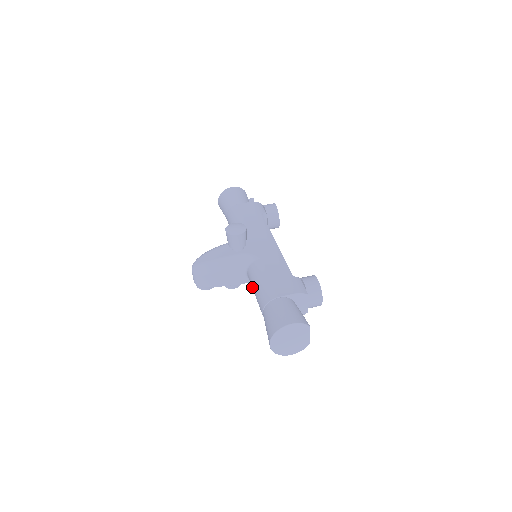
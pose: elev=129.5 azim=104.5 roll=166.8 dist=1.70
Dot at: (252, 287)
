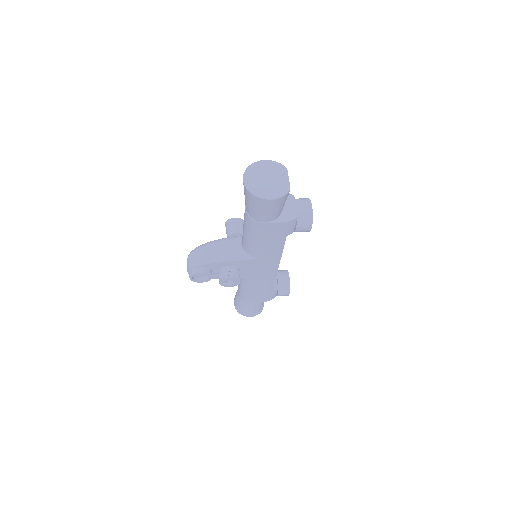
Dot at: (243, 233)
